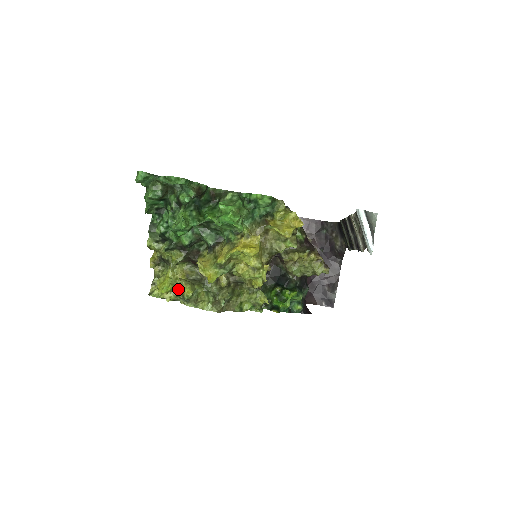
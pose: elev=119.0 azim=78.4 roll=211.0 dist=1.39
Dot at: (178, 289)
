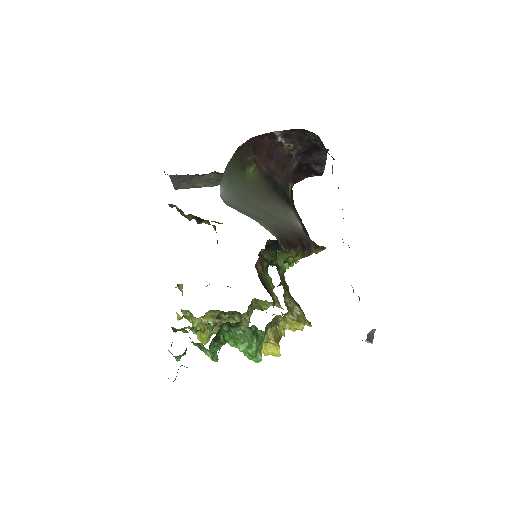
Dot at: (213, 333)
